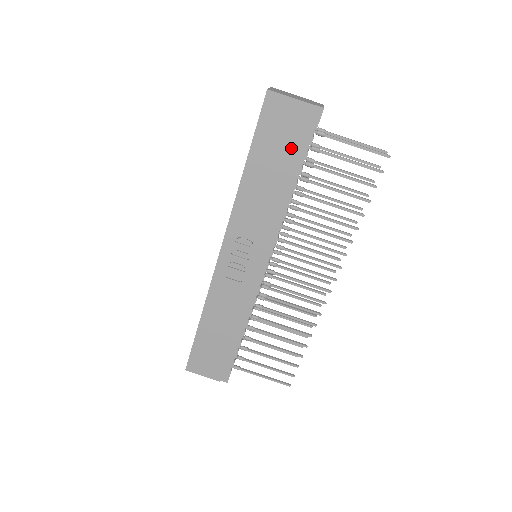
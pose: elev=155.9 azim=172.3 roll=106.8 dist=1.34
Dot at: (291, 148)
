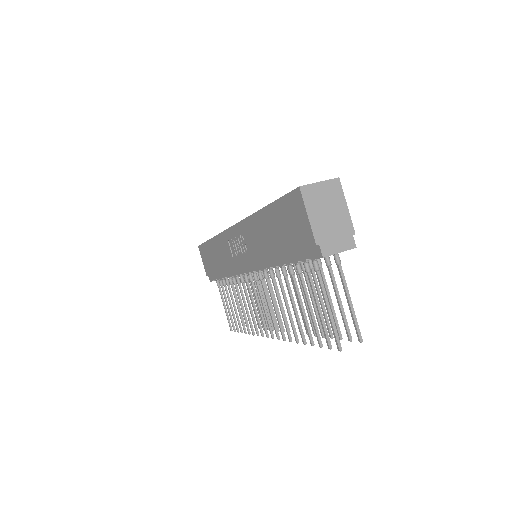
Dot at: (289, 244)
